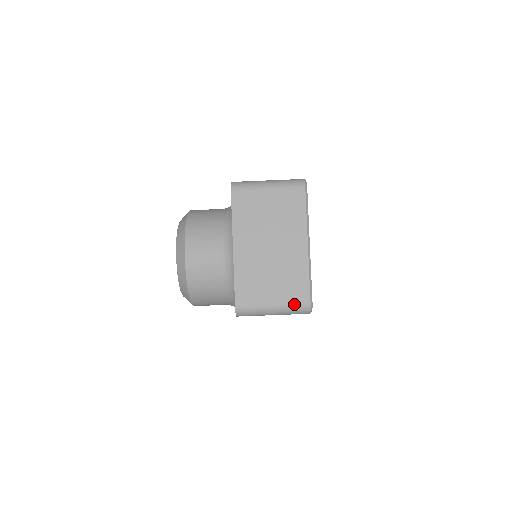
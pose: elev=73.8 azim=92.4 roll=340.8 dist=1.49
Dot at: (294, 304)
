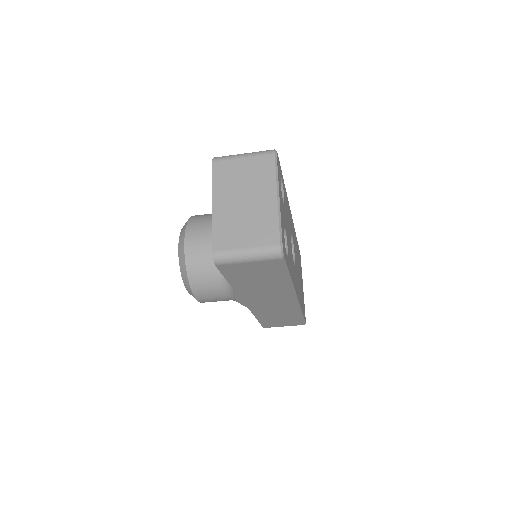
Dot at: (265, 247)
